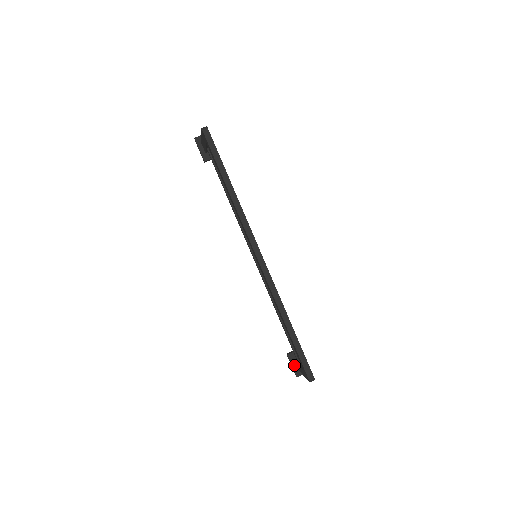
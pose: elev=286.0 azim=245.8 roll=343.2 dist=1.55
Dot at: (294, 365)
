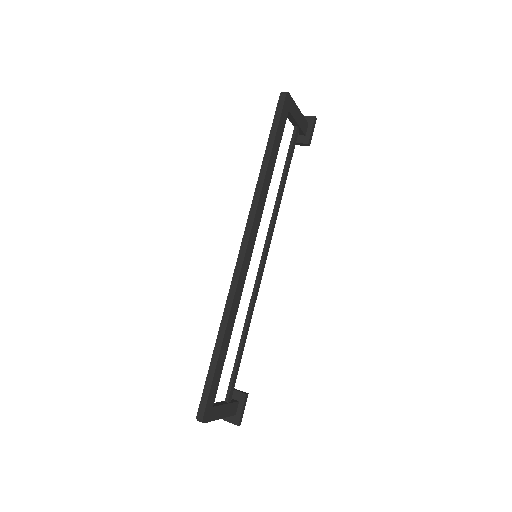
Dot at: occluded
